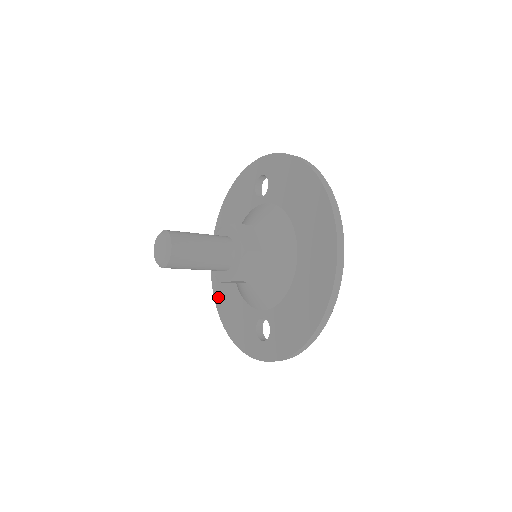
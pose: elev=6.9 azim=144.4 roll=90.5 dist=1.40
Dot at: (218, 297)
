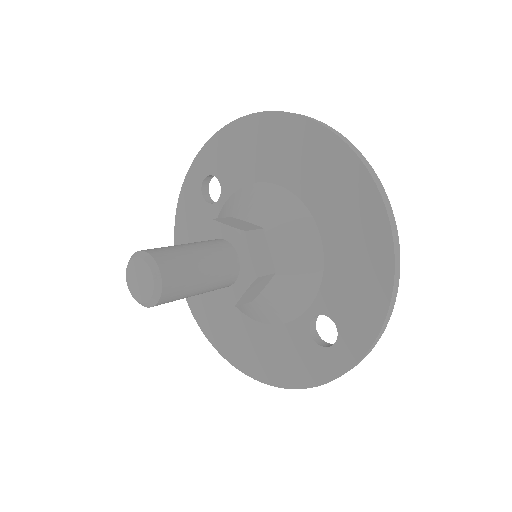
Dot at: (237, 358)
